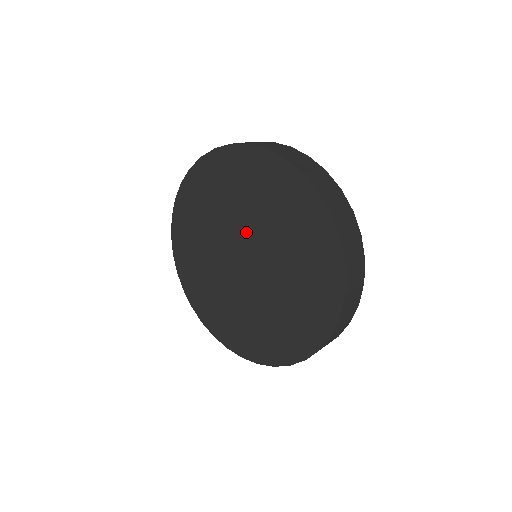
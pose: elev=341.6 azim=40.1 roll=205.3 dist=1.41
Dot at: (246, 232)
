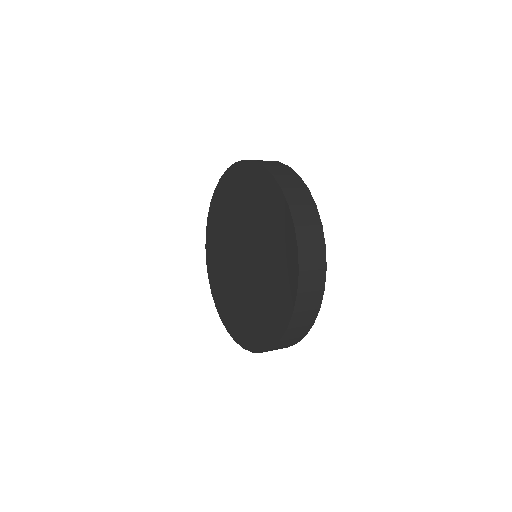
Dot at: (235, 238)
